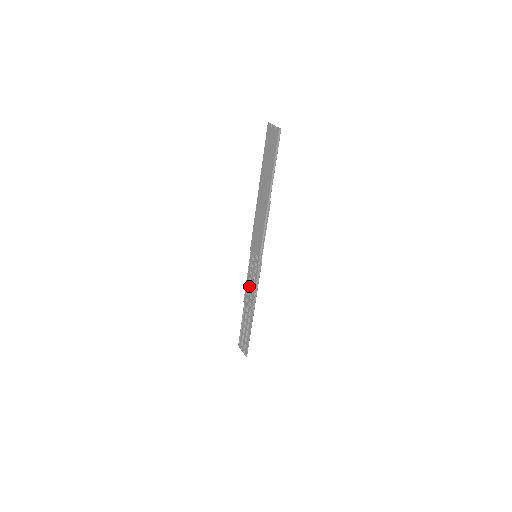
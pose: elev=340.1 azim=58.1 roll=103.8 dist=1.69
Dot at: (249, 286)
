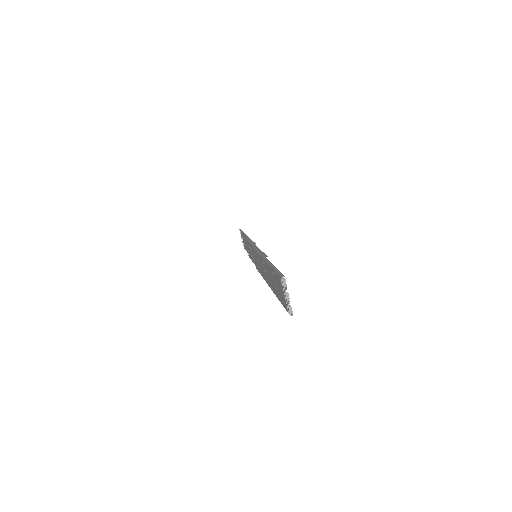
Dot at: (248, 247)
